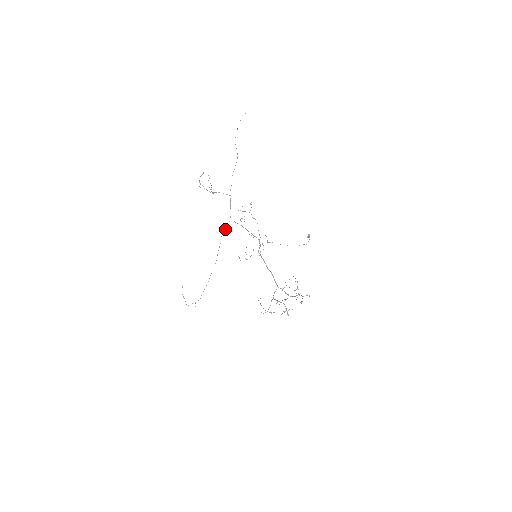
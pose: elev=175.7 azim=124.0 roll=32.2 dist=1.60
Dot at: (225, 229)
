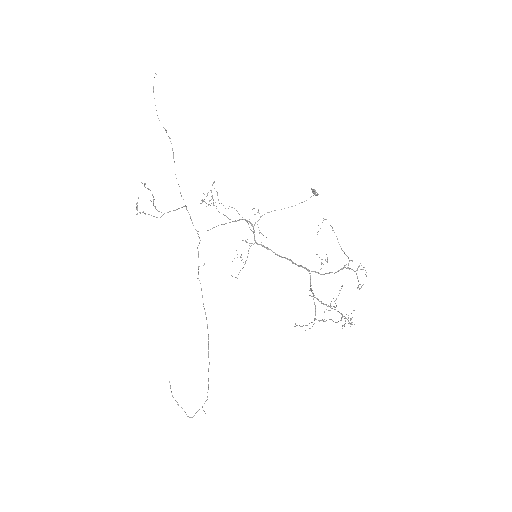
Dot at: occluded
